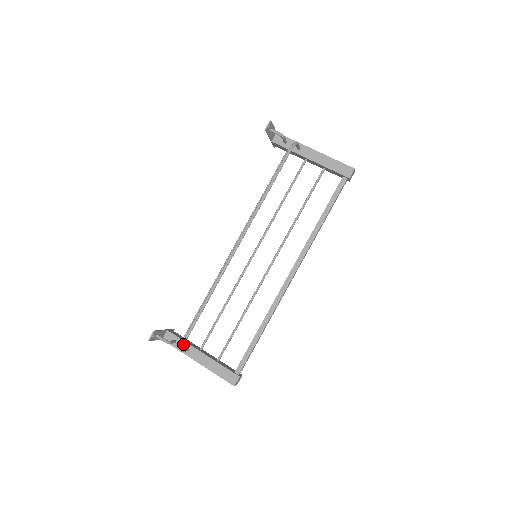
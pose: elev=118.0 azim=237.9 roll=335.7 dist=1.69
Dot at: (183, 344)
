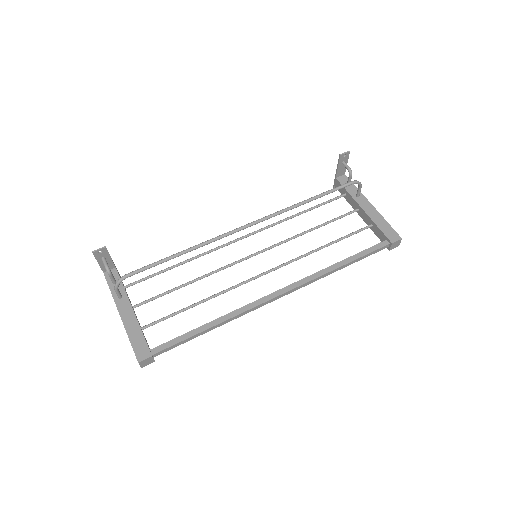
Dot at: (123, 277)
